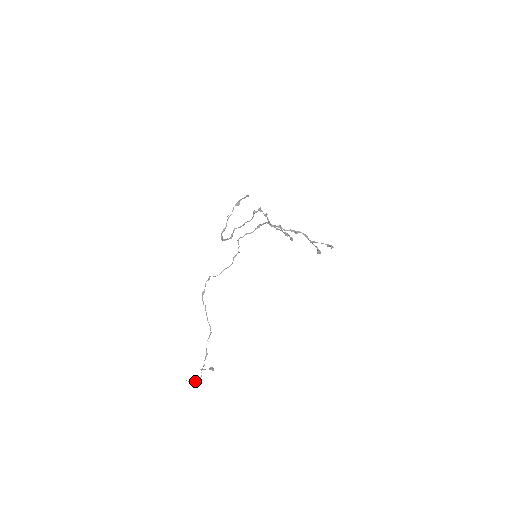
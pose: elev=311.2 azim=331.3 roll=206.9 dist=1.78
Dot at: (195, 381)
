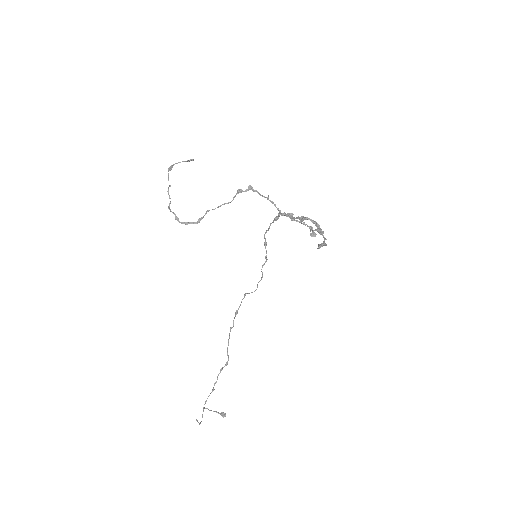
Dot at: (200, 422)
